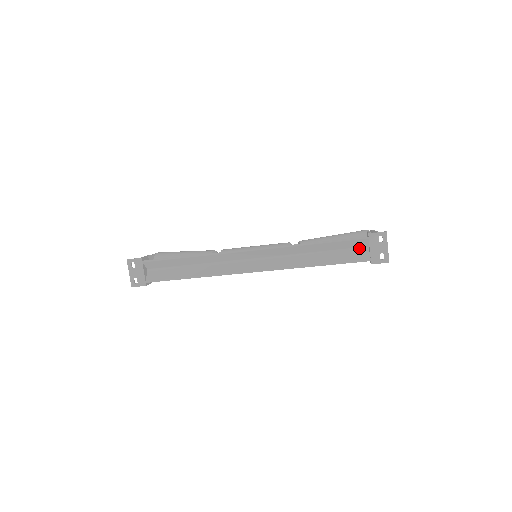
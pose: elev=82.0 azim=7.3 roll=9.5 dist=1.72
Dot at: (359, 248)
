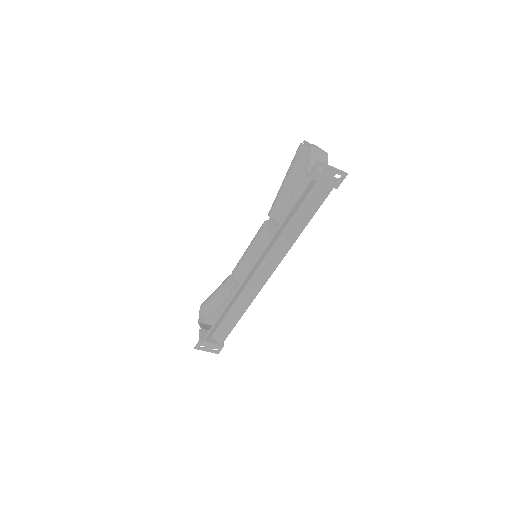
Dot at: (314, 186)
